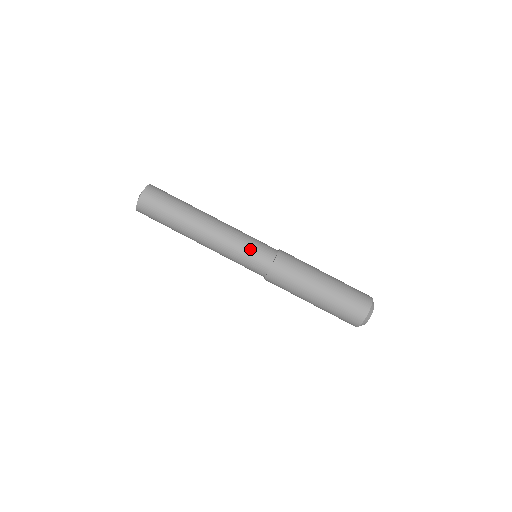
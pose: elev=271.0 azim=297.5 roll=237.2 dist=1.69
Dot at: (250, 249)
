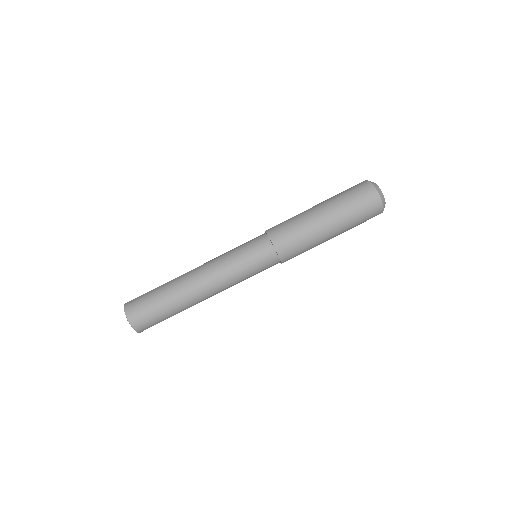
Dot at: (242, 249)
